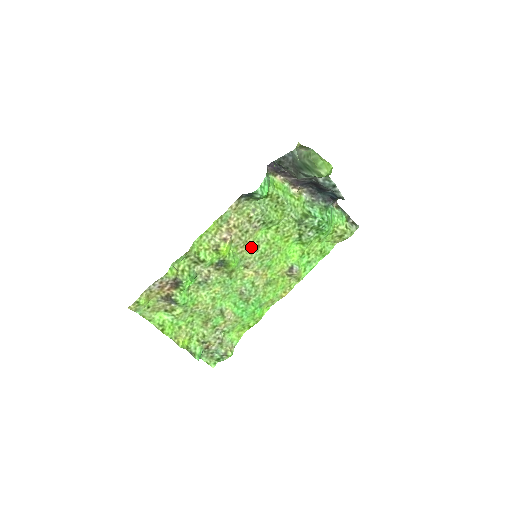
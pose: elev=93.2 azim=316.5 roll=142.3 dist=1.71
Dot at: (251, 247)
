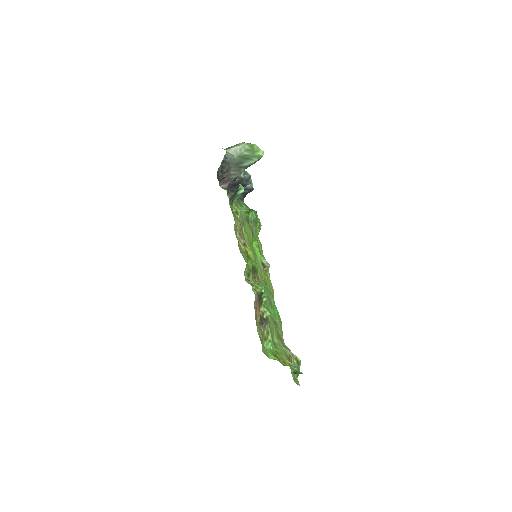
Dot at: occluded
